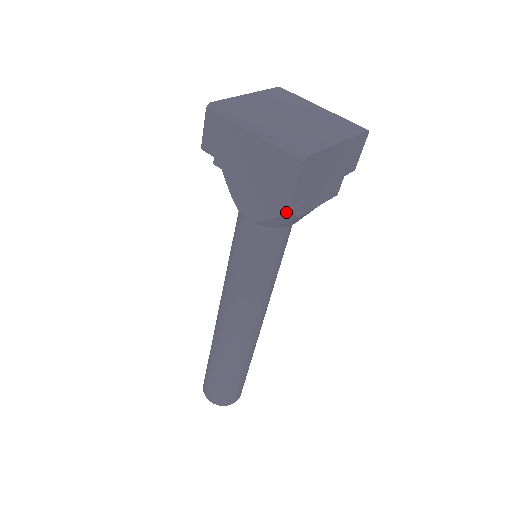
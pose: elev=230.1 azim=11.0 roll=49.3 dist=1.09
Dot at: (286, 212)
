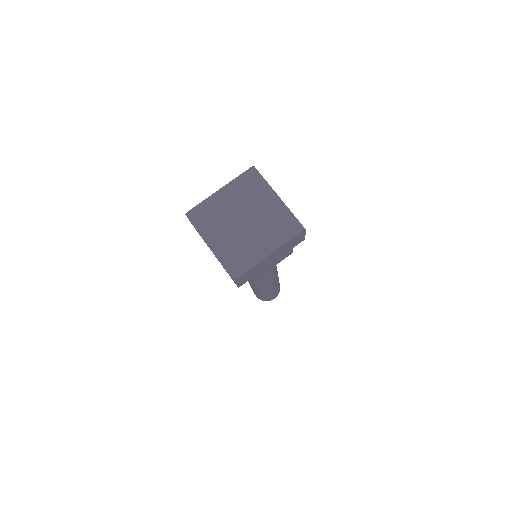
Dot at: occluded
